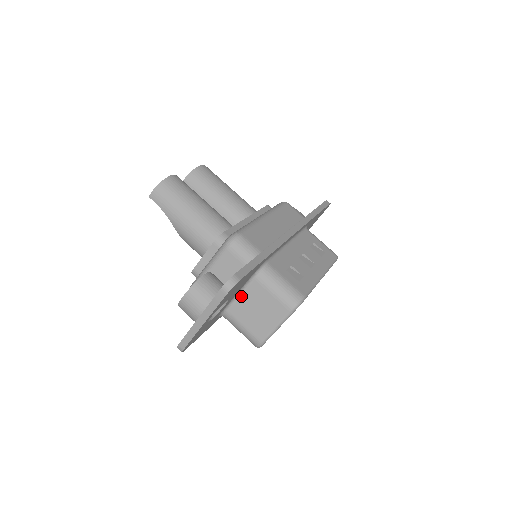
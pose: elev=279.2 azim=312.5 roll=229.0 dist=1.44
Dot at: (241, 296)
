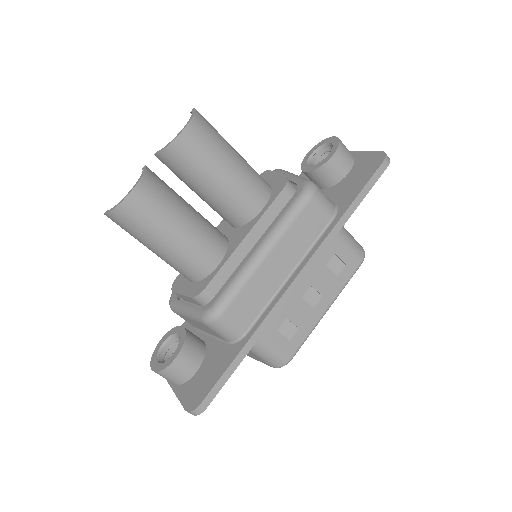
Dot at: occluded
